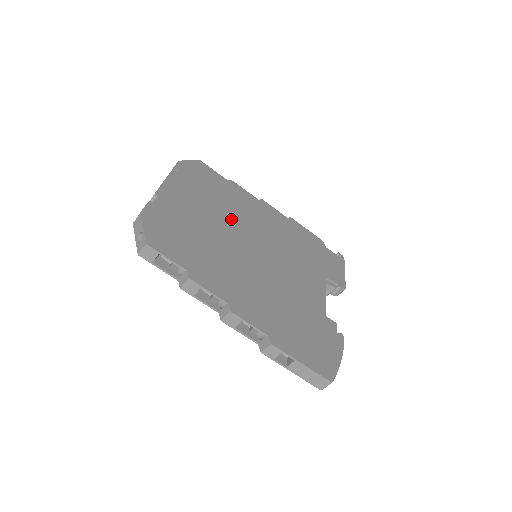
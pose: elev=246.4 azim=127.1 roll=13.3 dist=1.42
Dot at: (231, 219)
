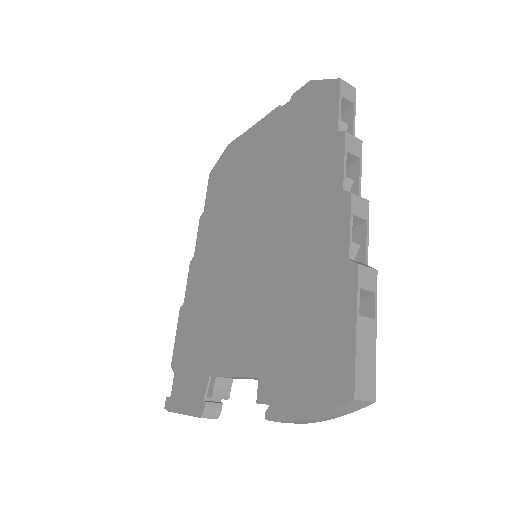
Dot at: occluded
